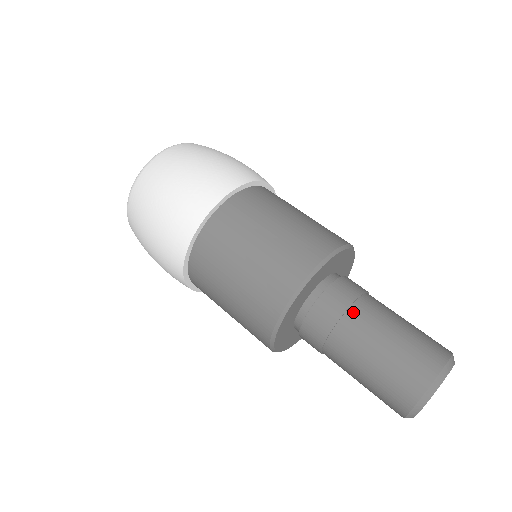
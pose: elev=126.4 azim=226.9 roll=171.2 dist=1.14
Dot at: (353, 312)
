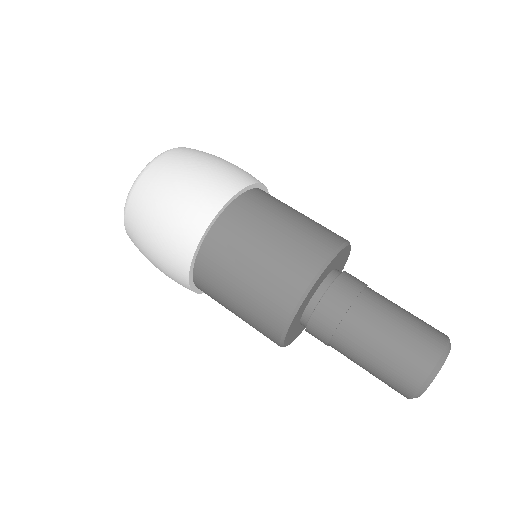
Dot at: (370, 290)
